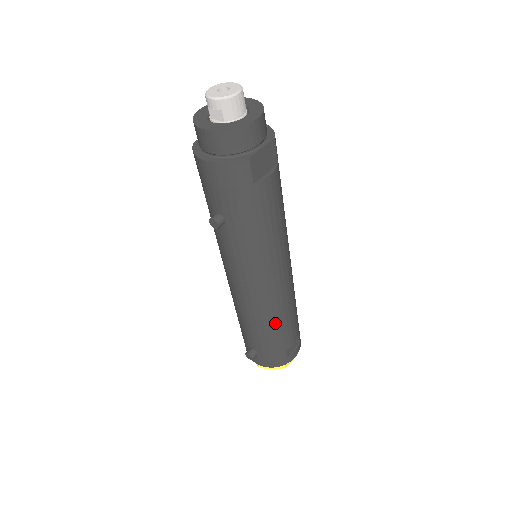
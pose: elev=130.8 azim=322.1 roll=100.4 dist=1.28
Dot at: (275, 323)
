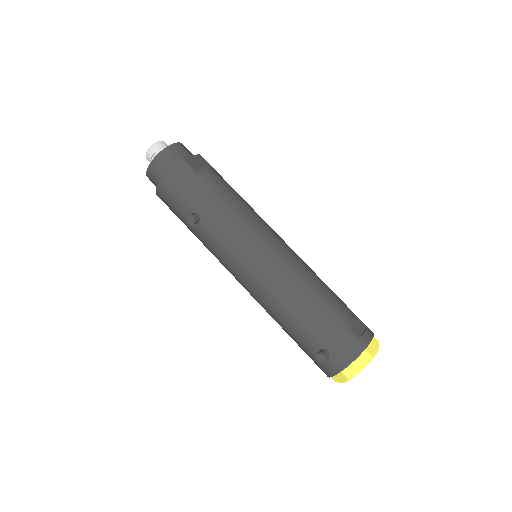
Dot at: (309, 294)
